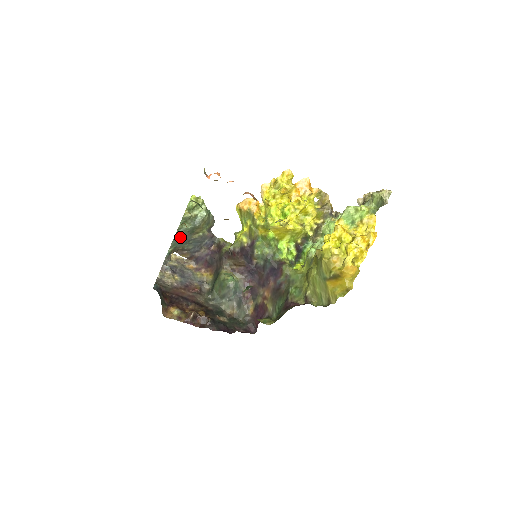
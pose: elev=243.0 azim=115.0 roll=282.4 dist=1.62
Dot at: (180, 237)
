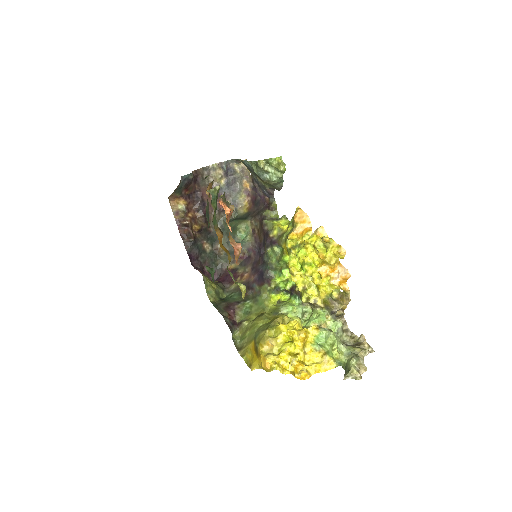
Dot at: (248, 165)
